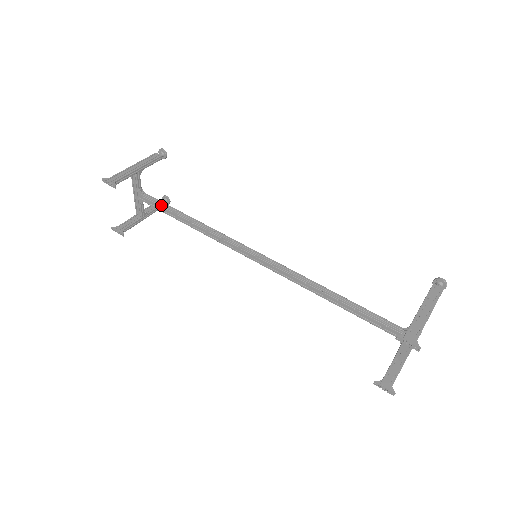
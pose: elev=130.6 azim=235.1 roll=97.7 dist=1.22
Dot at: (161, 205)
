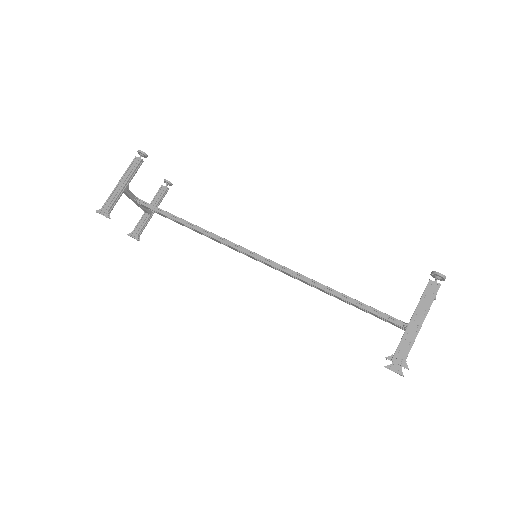
Dot at: (159, 213)
